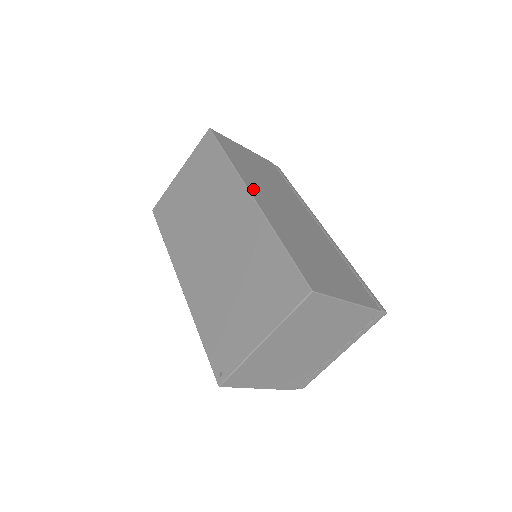
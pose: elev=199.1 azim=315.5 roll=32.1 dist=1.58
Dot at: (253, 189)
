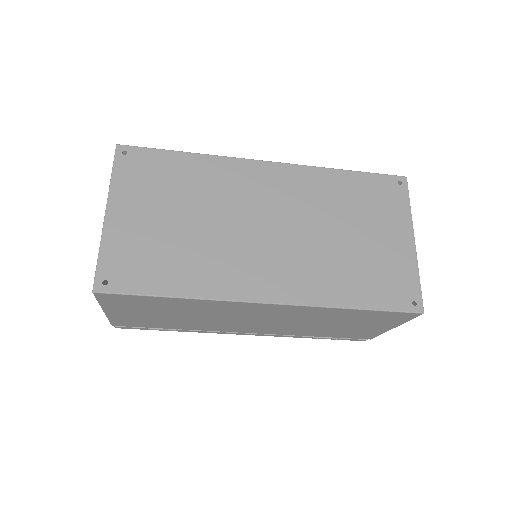
Dot at: occluded
